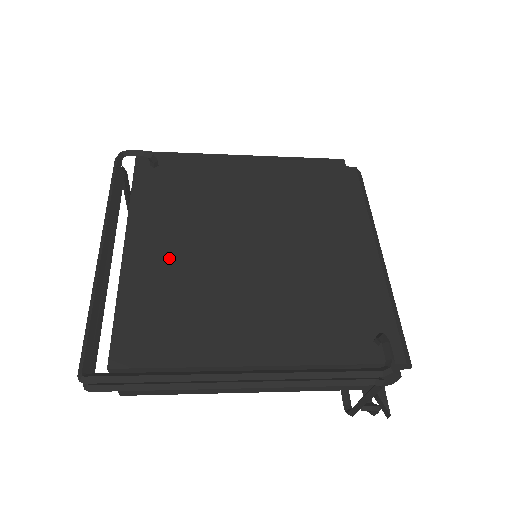
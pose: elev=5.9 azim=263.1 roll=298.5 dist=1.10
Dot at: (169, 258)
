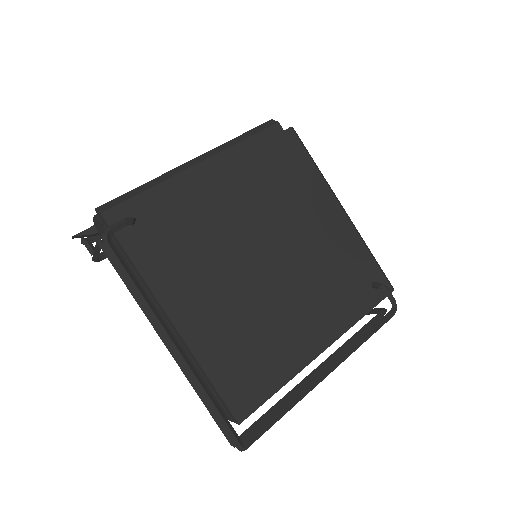
Dot at: (215, 312)
